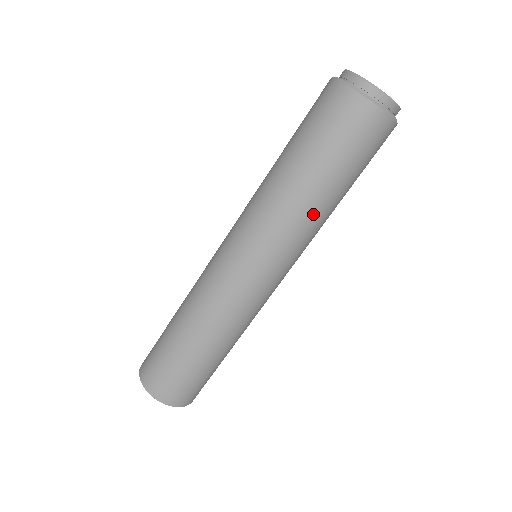
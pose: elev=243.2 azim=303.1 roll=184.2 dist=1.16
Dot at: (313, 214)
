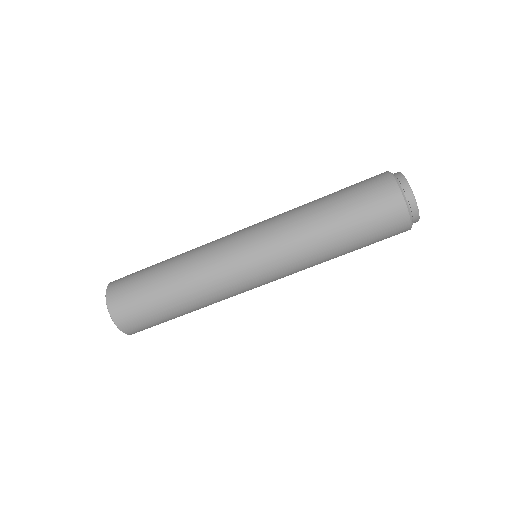
Dot at: (322, 258)
